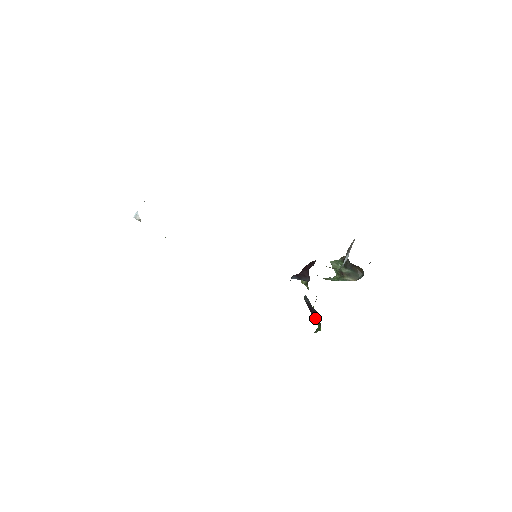
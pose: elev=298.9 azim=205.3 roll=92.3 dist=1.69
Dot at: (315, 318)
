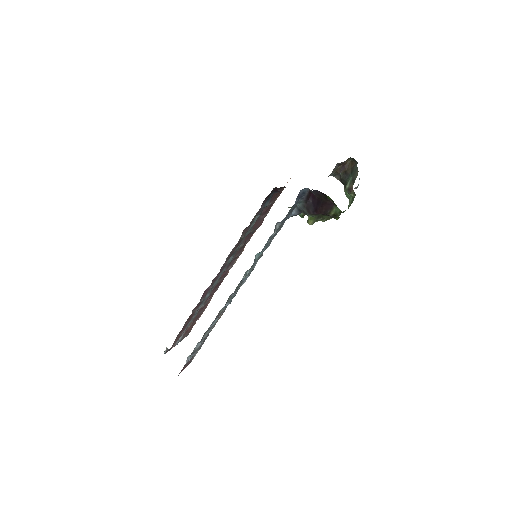
Dot at: (331, 211)
